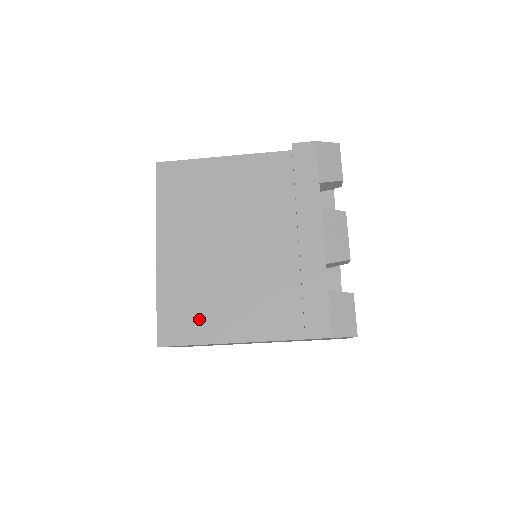
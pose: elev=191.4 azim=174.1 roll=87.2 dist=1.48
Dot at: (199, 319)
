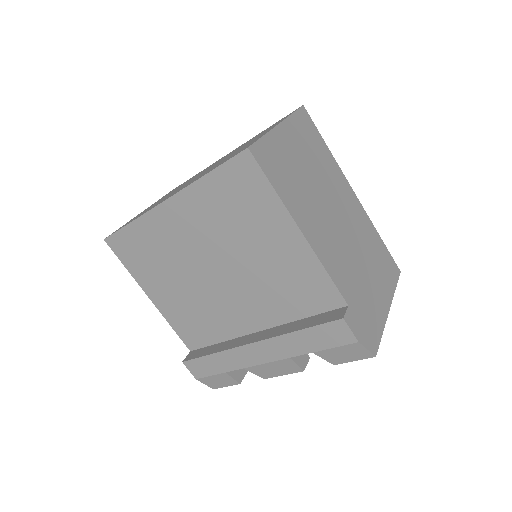
Dot at: (145, 267)
